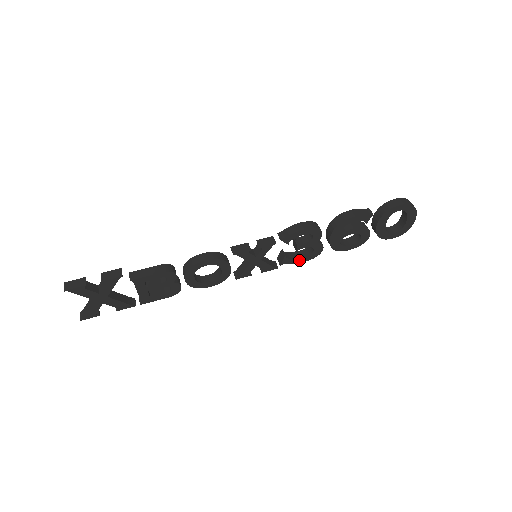
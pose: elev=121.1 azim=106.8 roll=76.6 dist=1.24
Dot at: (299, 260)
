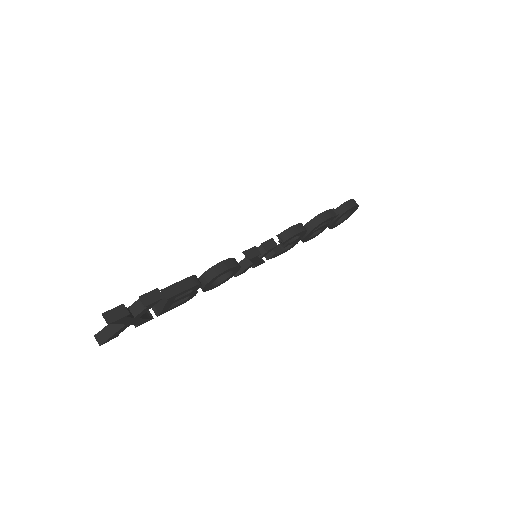
Dot at: (280, 254)
